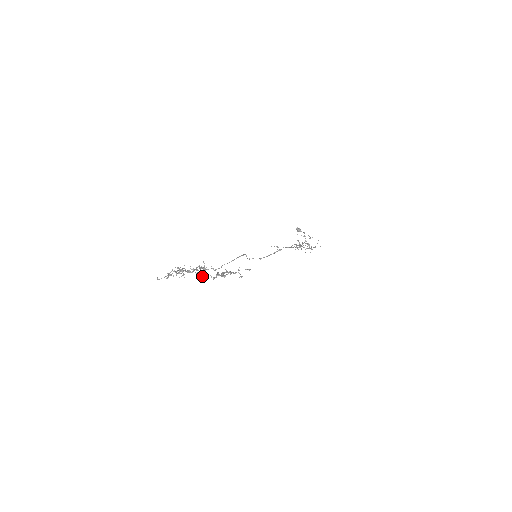
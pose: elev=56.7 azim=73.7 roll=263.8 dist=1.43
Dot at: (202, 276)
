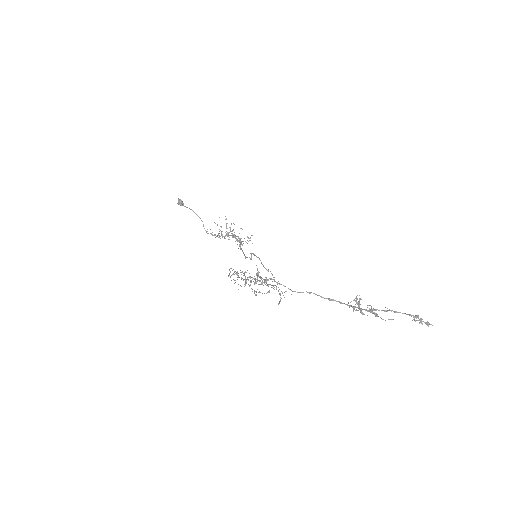
Dot at: (377, 314)
